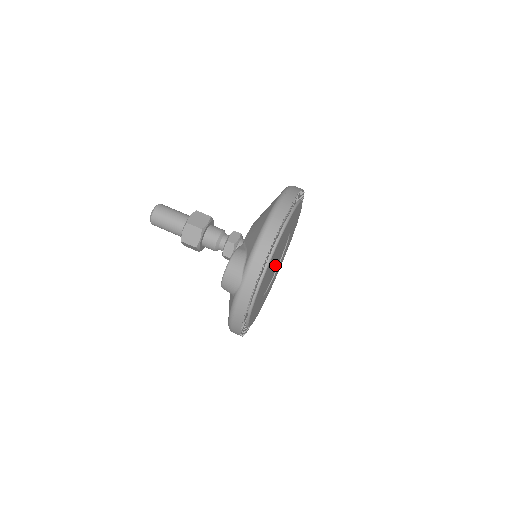
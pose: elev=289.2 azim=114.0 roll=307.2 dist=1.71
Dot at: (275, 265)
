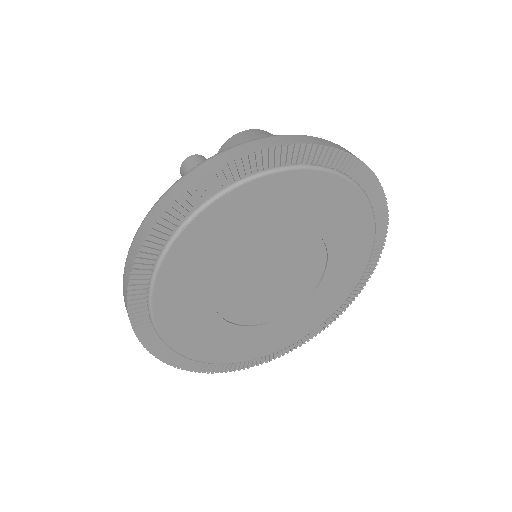
Dot at: (266, 288)
